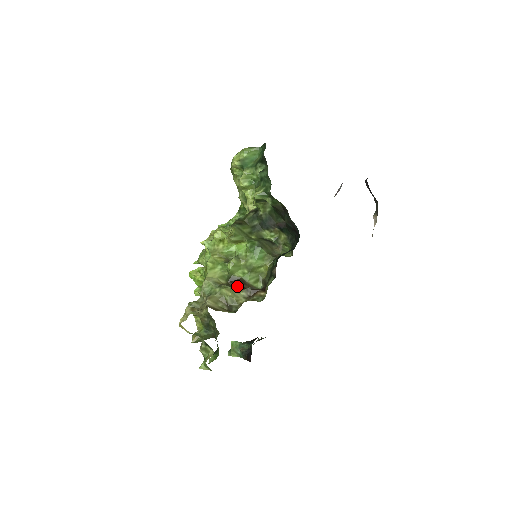
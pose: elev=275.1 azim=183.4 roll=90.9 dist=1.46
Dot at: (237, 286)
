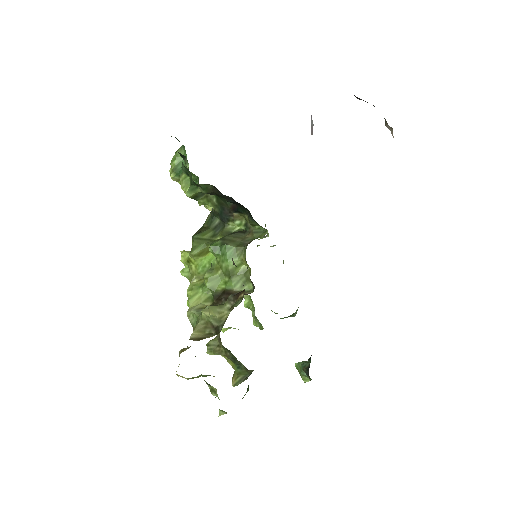
Dot at: (222, 301)
